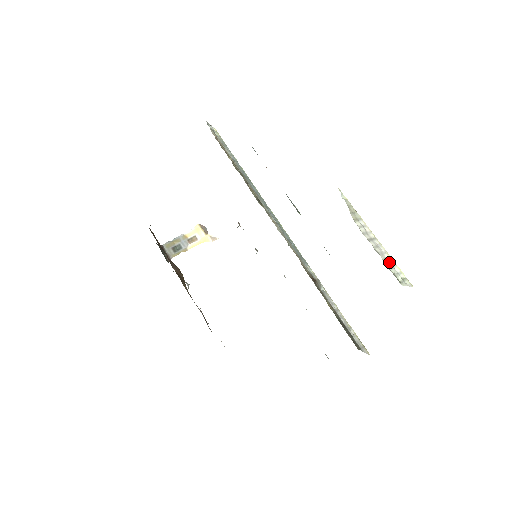
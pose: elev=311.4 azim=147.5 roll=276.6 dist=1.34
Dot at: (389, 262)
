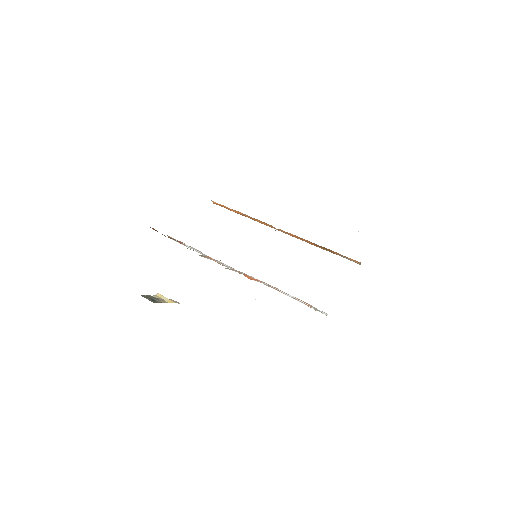
Dot at: occluded
